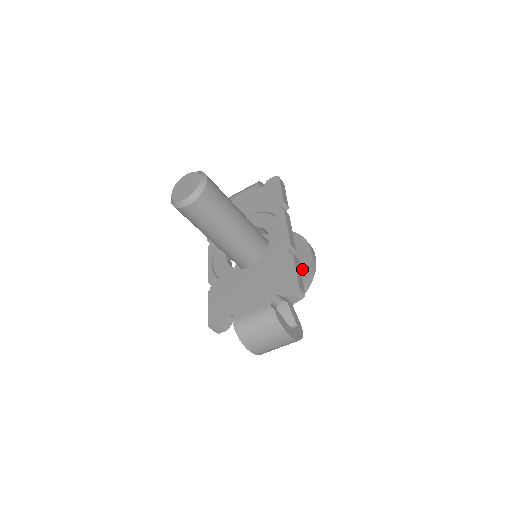
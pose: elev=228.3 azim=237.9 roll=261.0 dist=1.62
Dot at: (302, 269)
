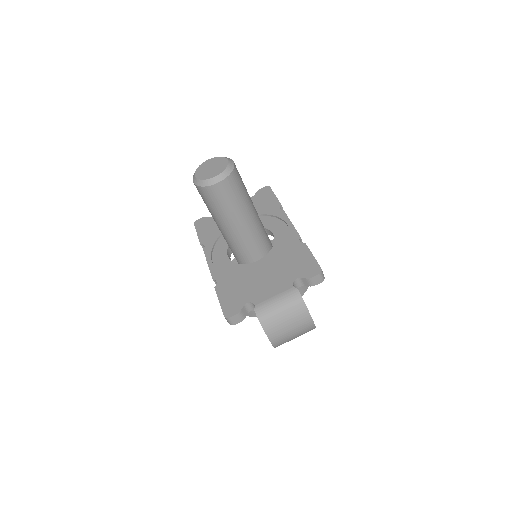
Dot at: occluded
